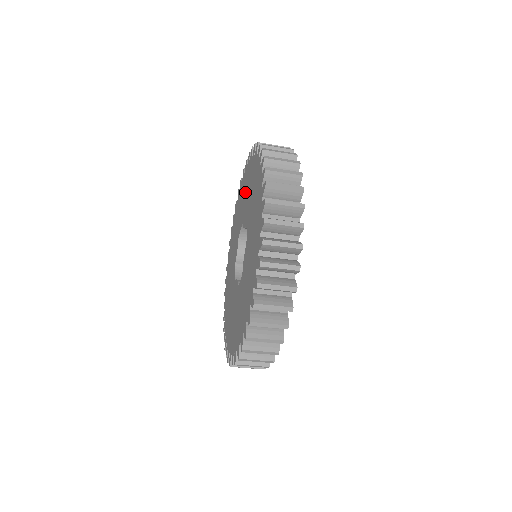
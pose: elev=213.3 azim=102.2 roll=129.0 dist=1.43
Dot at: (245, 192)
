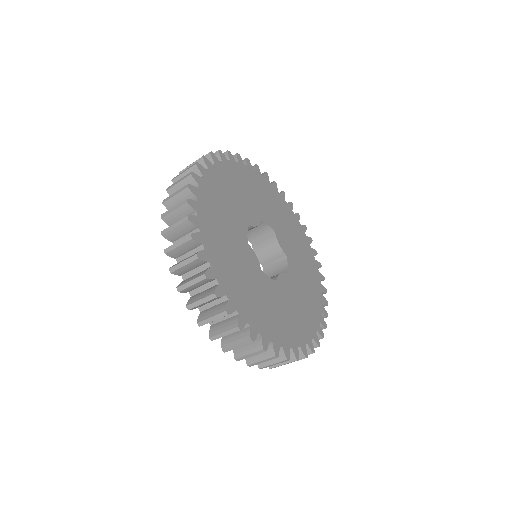
Dot at: occluded
